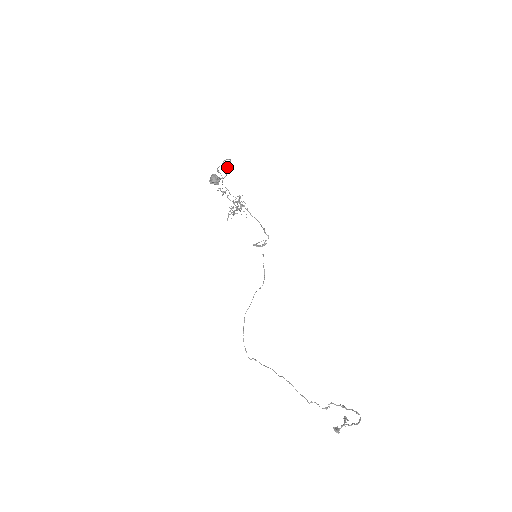
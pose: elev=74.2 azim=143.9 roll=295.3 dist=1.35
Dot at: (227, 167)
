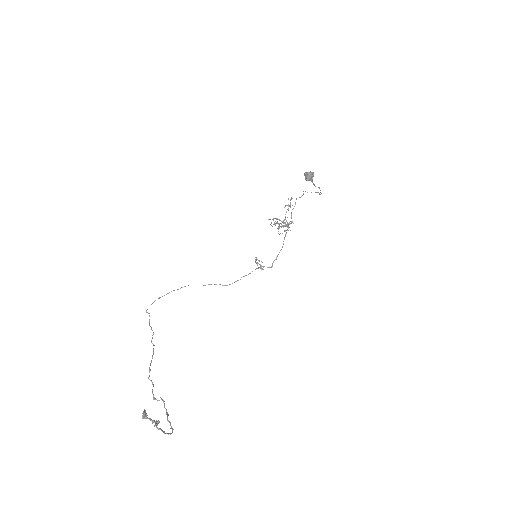
Dot at: occluded
